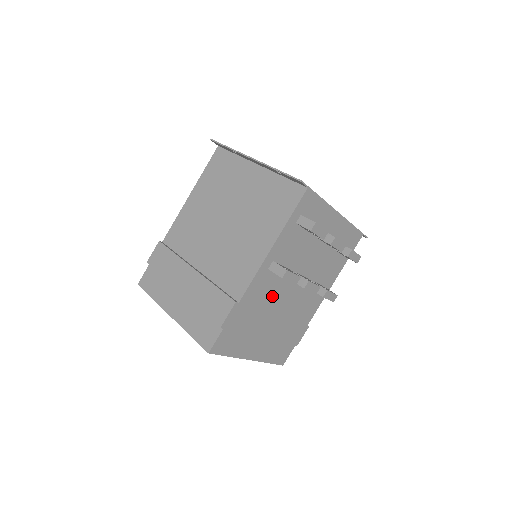
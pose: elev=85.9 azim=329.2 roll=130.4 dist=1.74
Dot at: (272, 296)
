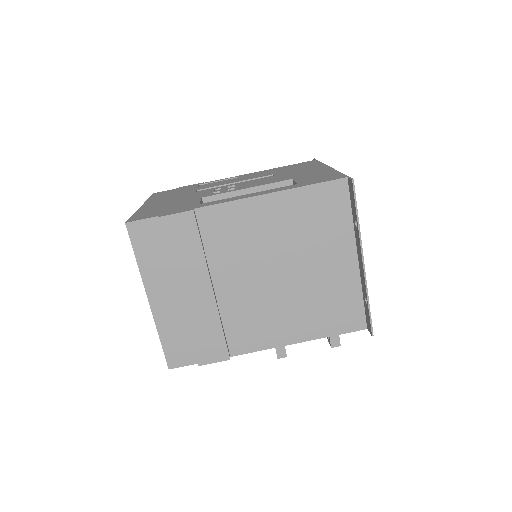
Dot at: occluded
